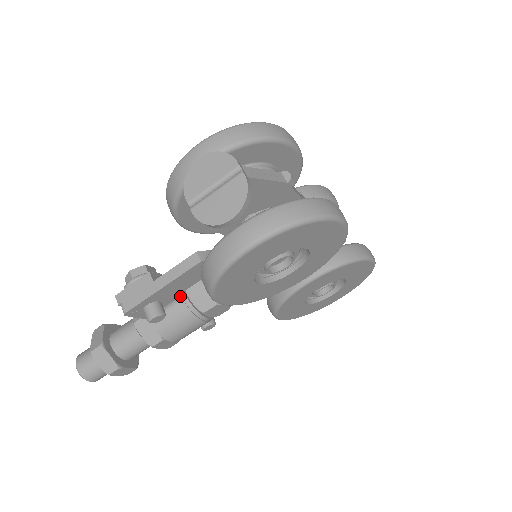
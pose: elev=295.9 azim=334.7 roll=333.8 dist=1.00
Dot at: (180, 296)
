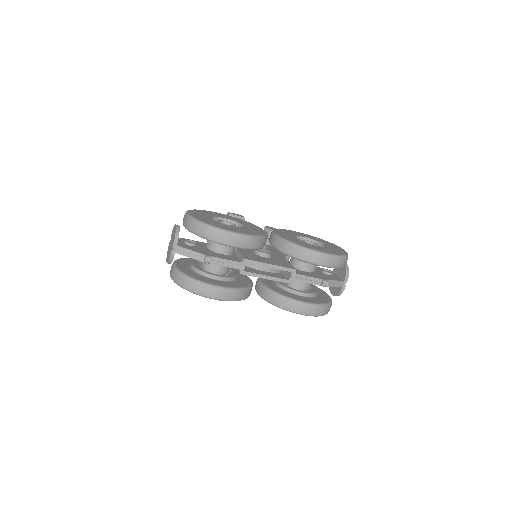
Dot at: occluded
